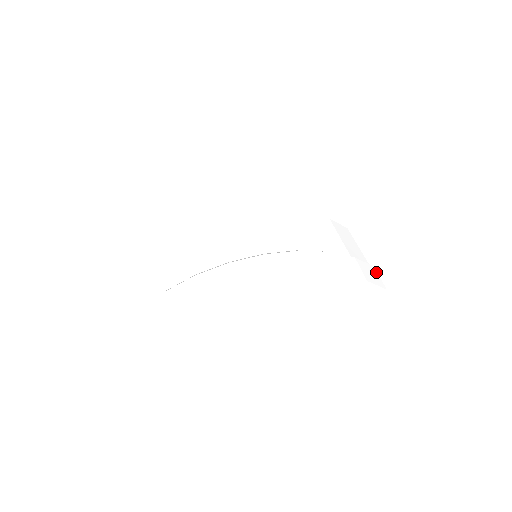
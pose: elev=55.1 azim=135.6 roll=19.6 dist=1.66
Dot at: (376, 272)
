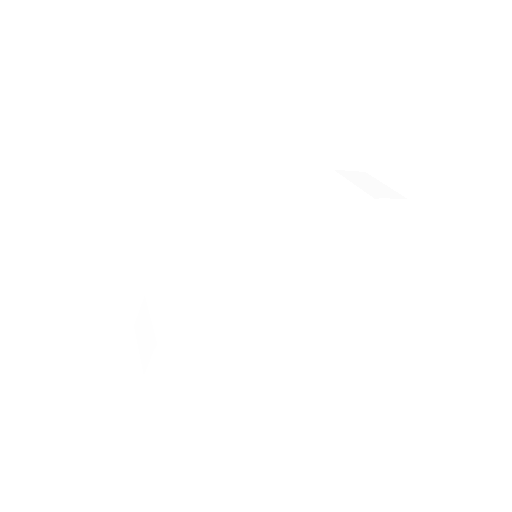
Dot at: (422, 205)
